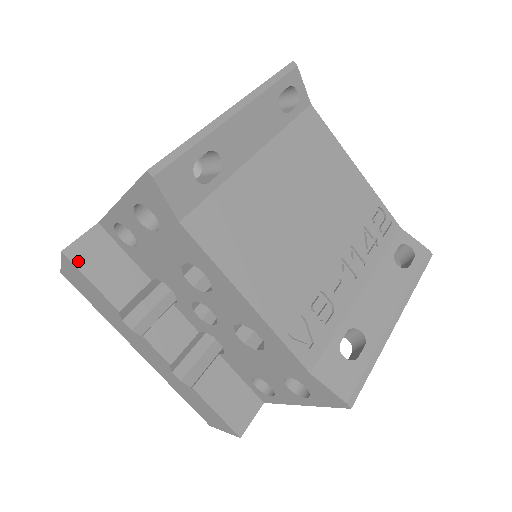
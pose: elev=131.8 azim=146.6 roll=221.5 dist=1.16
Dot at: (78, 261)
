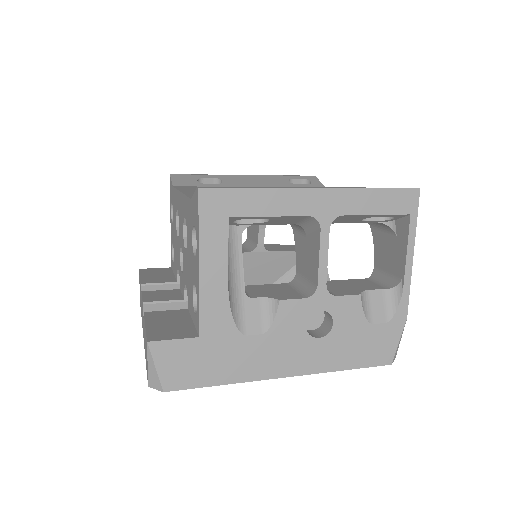
Dot at: (143, 272)
